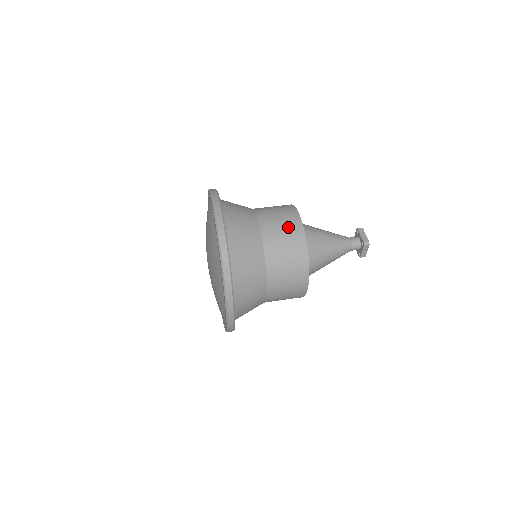
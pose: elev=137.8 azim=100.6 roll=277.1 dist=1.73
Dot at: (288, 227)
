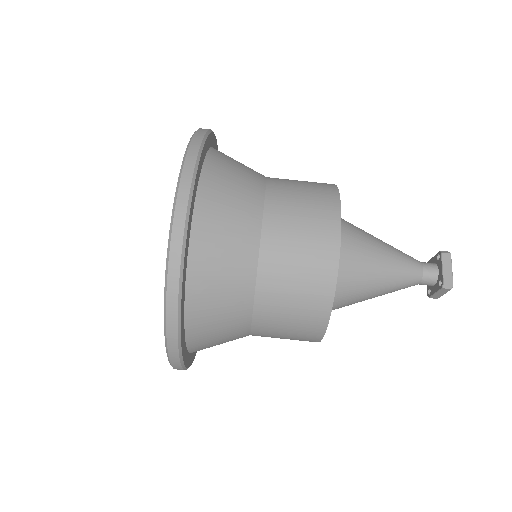
Dot at: (312, 243)
